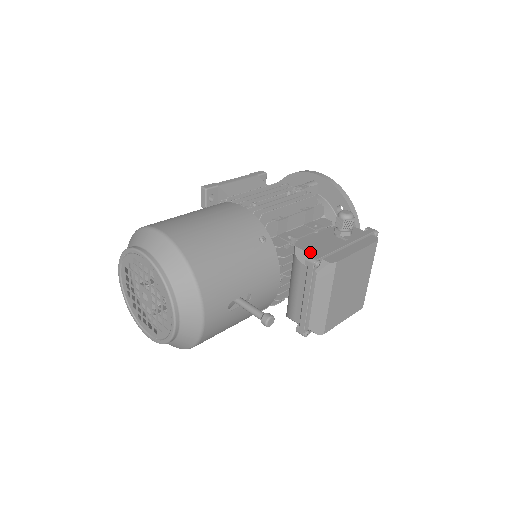
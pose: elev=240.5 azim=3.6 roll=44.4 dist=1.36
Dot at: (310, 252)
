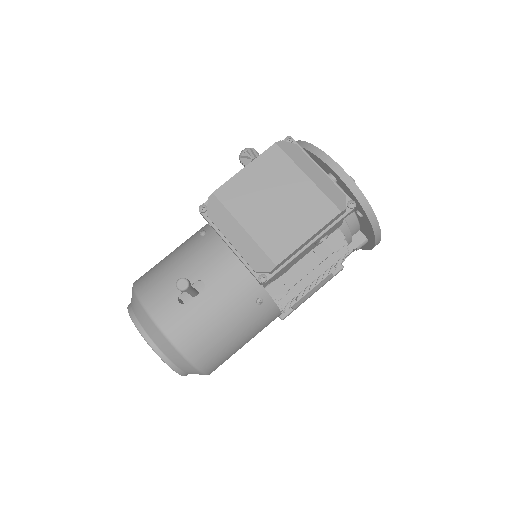
Dot at: occluded
